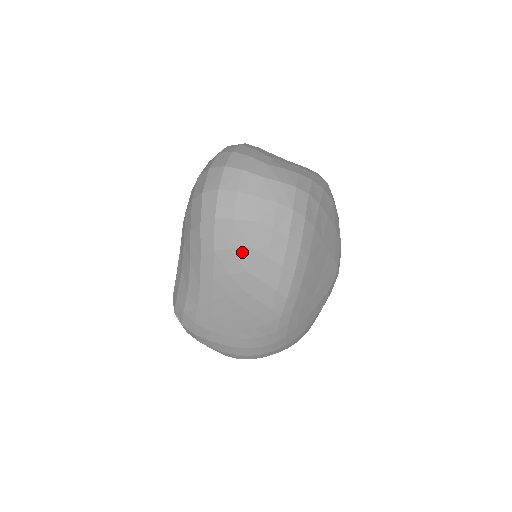
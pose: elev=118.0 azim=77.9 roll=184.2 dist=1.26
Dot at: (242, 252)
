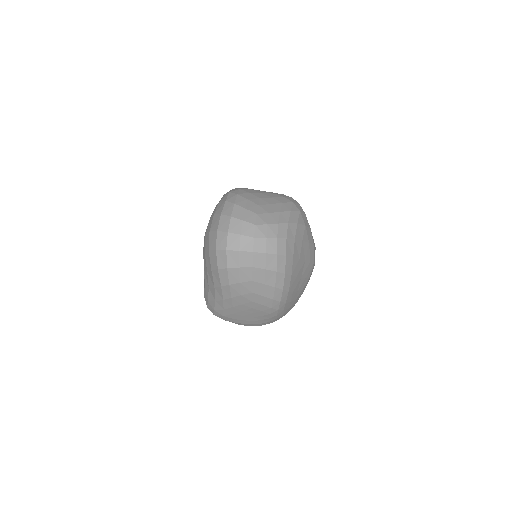
Dot at: (248, 284)
